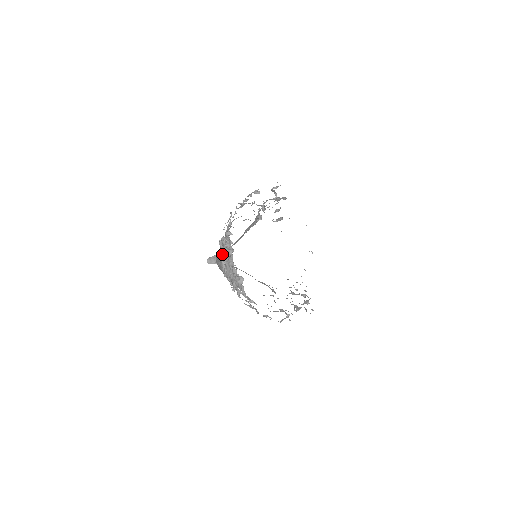
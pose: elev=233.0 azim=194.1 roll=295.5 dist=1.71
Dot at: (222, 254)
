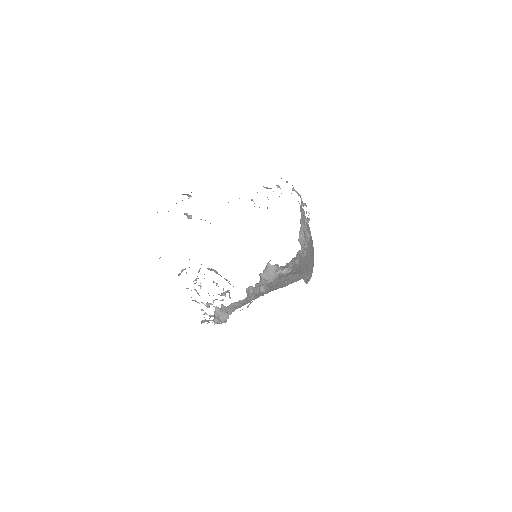
Dot at: (194, 283)
